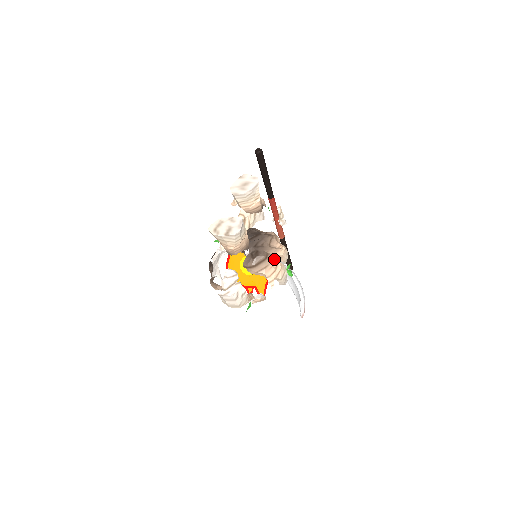
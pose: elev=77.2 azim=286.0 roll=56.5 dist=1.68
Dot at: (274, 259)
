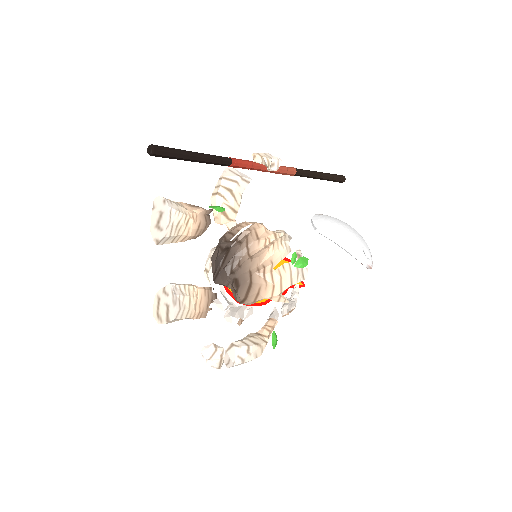
Dot at: (263, 272)
